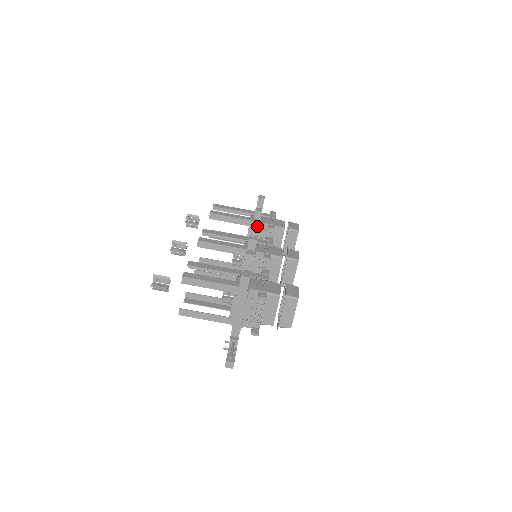
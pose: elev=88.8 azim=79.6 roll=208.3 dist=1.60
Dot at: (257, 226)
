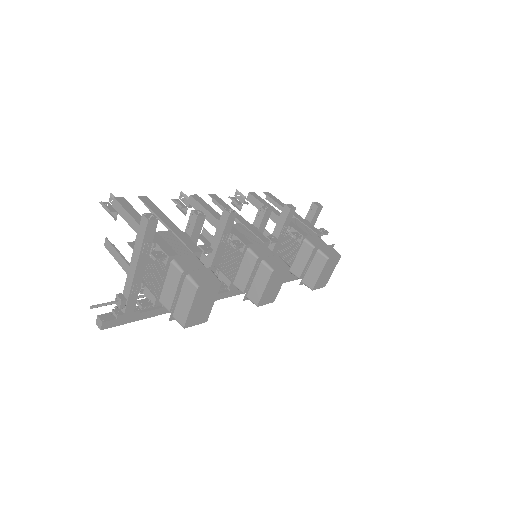
Dot at: (262, 213)
